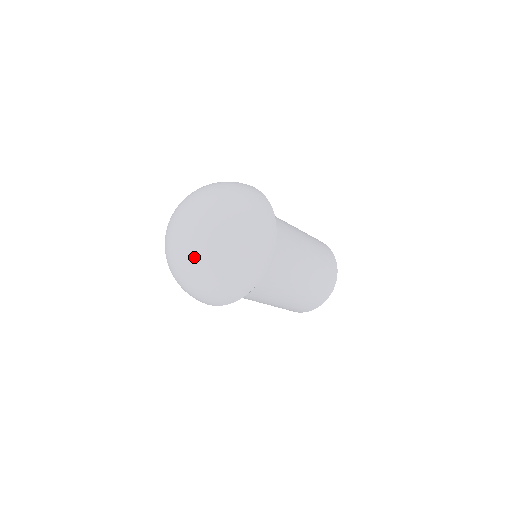
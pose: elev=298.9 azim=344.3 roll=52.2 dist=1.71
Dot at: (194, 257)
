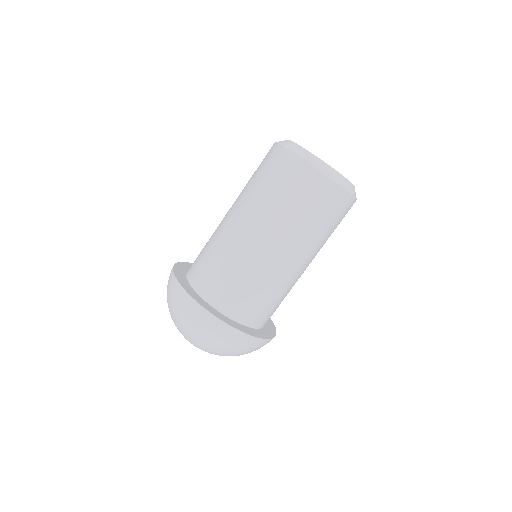
Dot at: occluded
